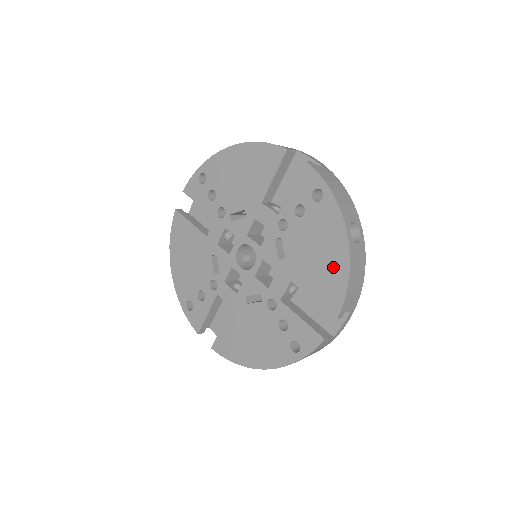
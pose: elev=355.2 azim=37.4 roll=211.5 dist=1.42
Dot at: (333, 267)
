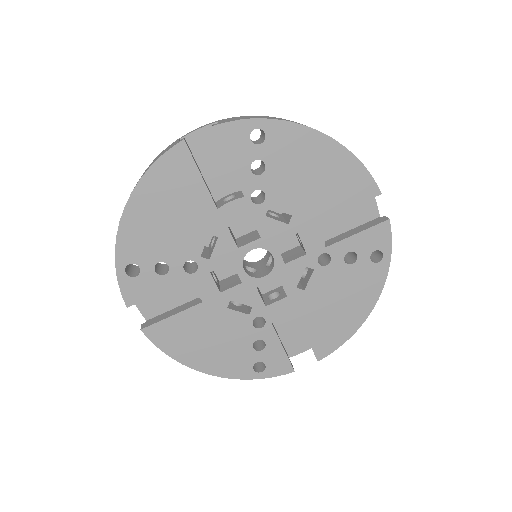
Dot at: (345, 322)
